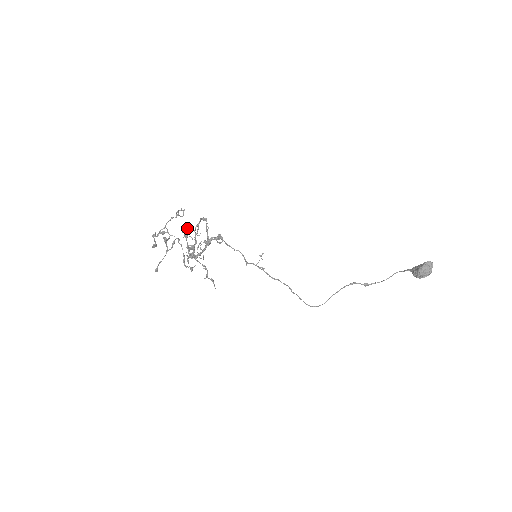
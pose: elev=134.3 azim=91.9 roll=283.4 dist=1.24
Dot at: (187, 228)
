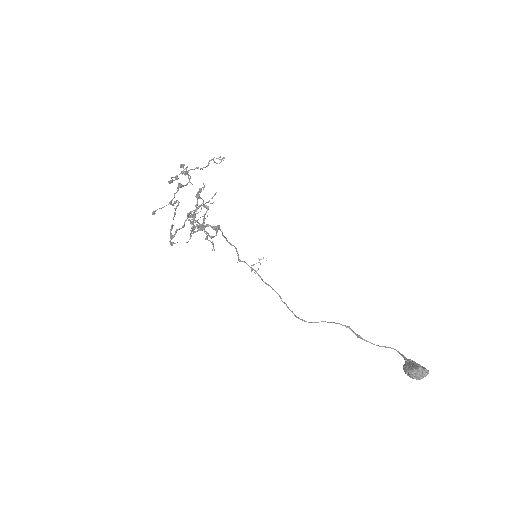
Dot at: (201, 191)
